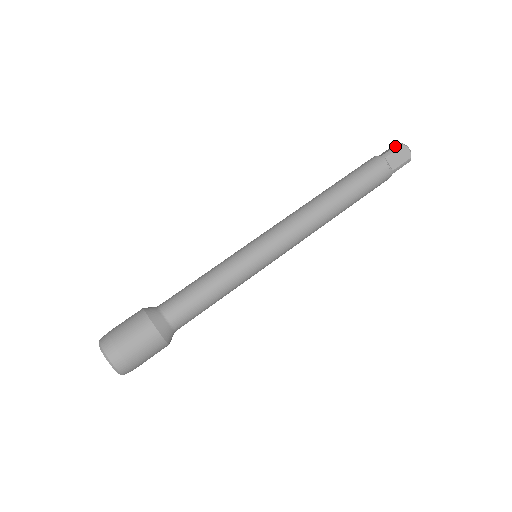
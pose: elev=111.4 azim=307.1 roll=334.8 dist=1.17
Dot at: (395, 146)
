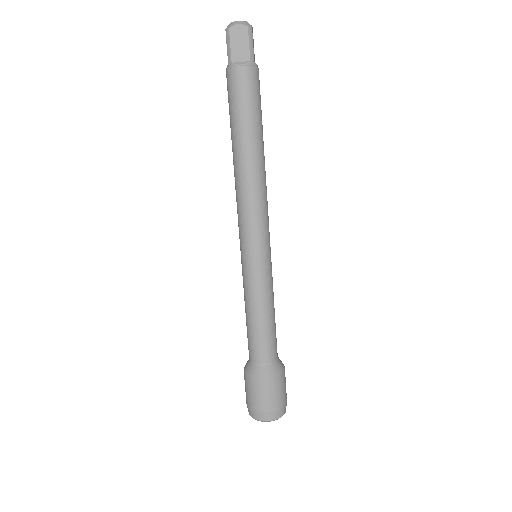
Dot at: (226, 40)
